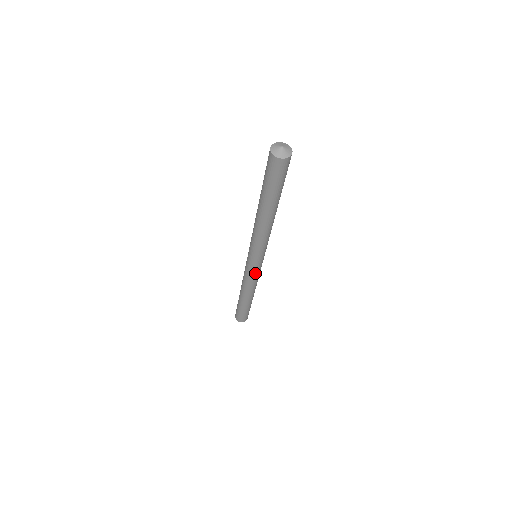
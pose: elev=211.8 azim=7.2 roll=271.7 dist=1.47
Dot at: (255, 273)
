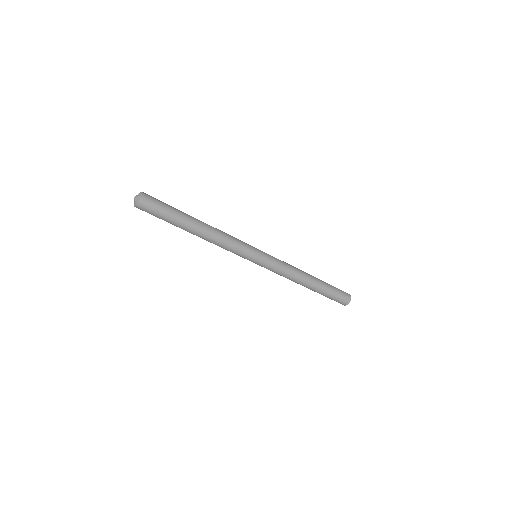
Dot at: (274, 264)
